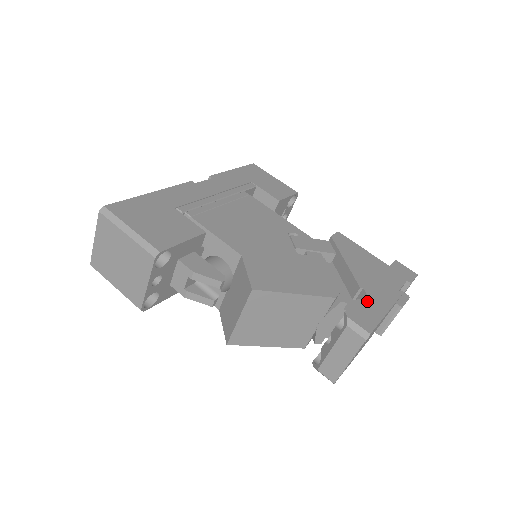
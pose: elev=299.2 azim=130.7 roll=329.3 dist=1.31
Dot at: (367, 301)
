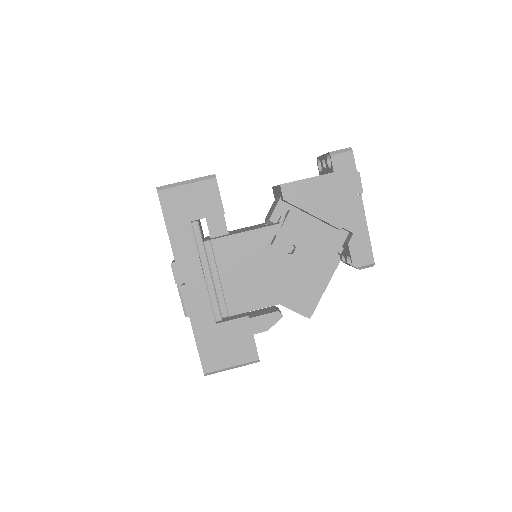
Dot at: (353, 237)
